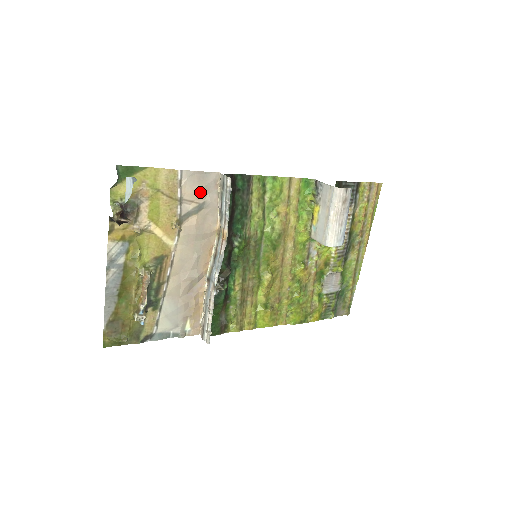
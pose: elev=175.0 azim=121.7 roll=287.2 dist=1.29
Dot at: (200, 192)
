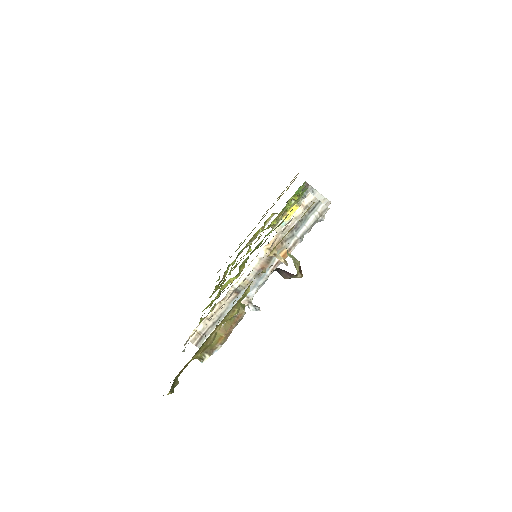
Dot at: occluded
